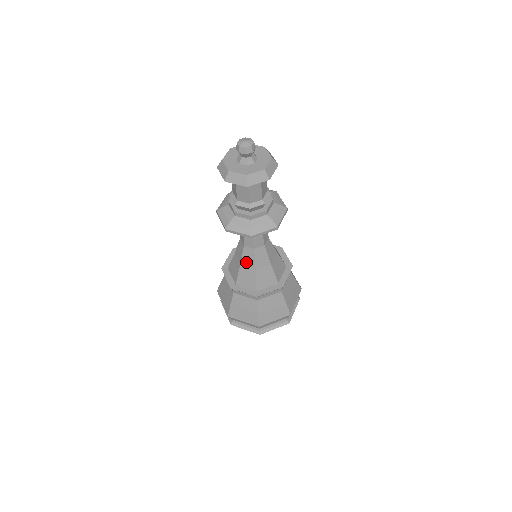
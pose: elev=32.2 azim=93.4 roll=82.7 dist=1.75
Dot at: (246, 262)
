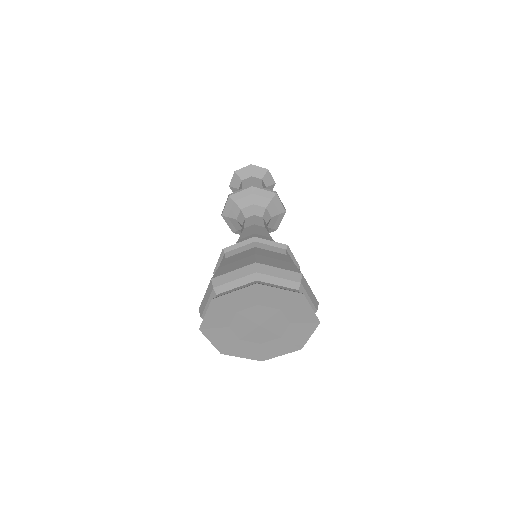
Dot at: (244, 235)
